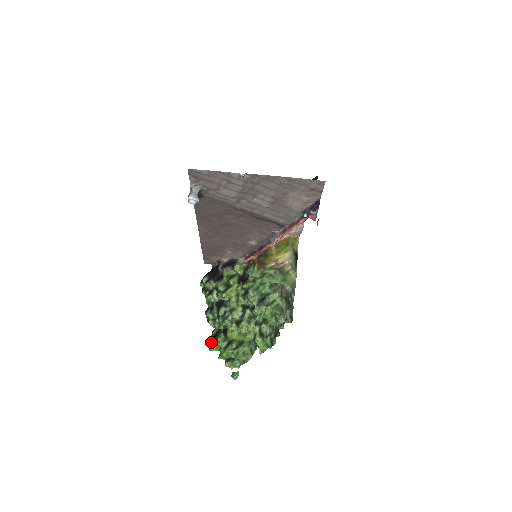
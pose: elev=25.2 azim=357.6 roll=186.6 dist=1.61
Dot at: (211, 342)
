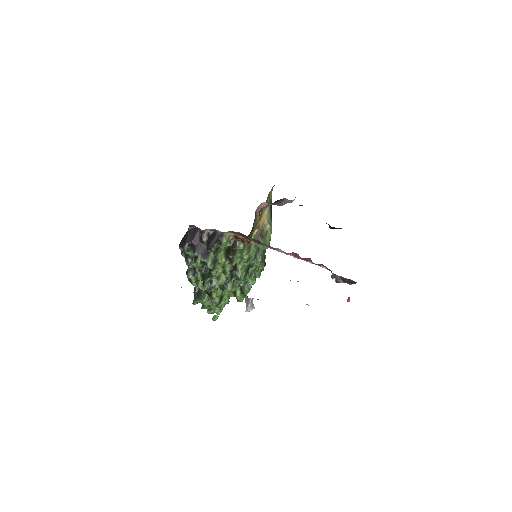
Dot at: (196, 301)
